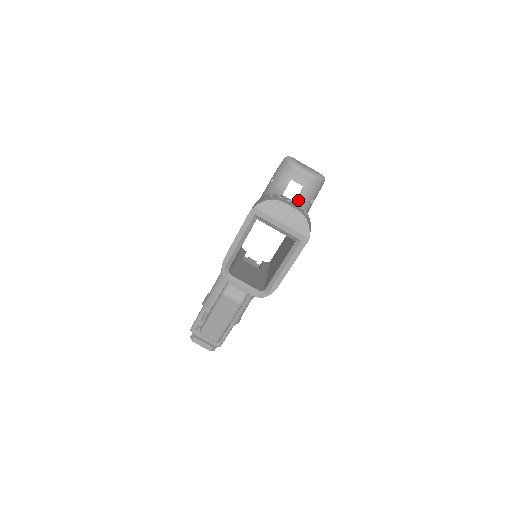
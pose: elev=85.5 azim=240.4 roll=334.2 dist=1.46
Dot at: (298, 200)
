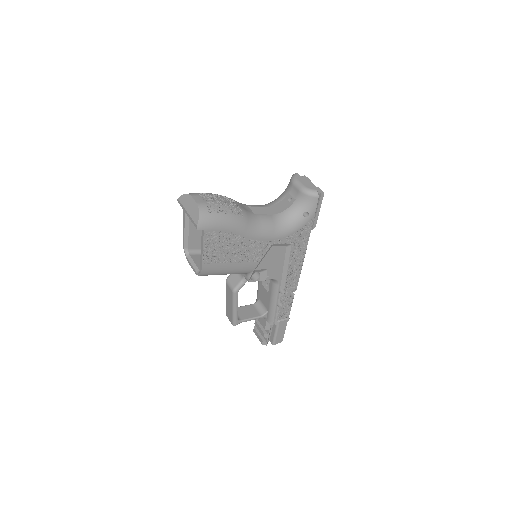
Dot at: (286, 210)
